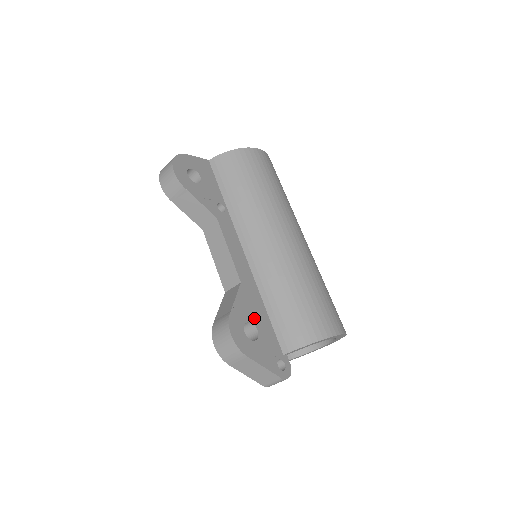
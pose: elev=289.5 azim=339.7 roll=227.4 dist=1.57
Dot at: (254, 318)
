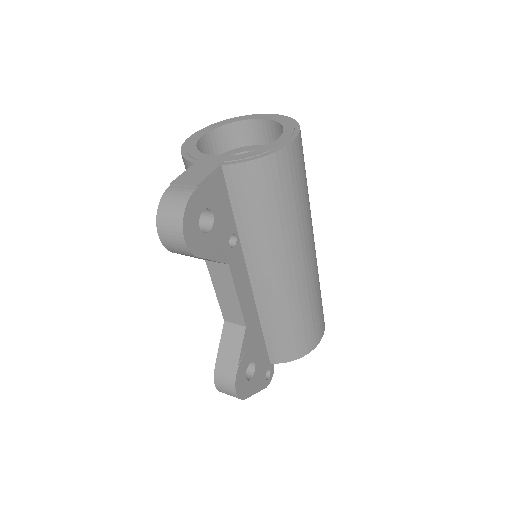
Dot at: (253, 354)
